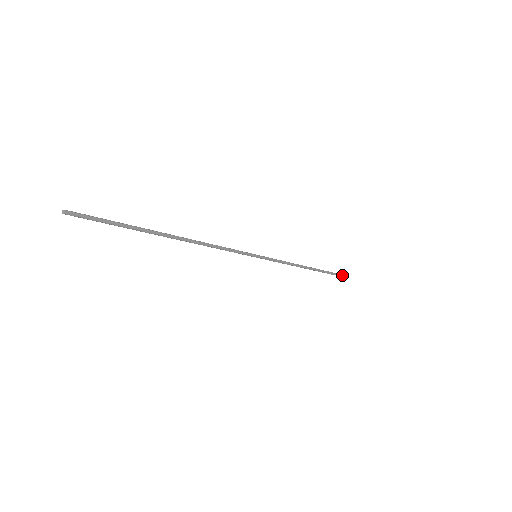
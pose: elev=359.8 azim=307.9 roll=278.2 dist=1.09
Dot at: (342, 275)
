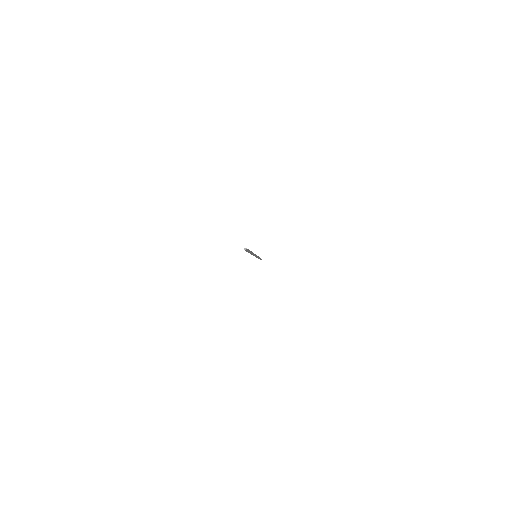
Dot at: occluded
